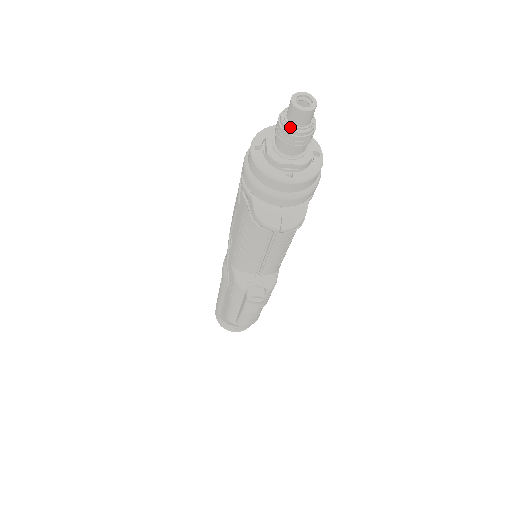
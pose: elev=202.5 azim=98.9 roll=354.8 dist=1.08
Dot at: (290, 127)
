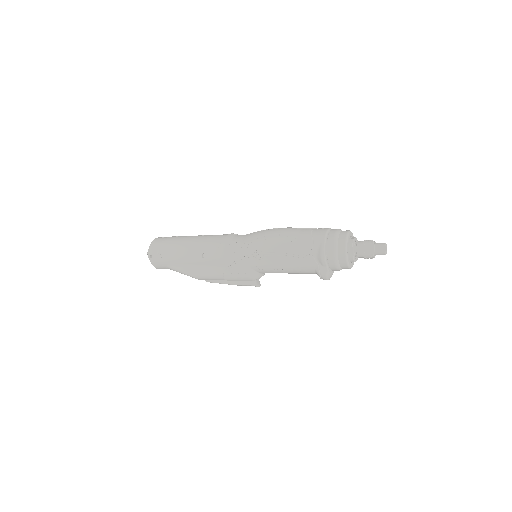
Dot at: (374, 256)
